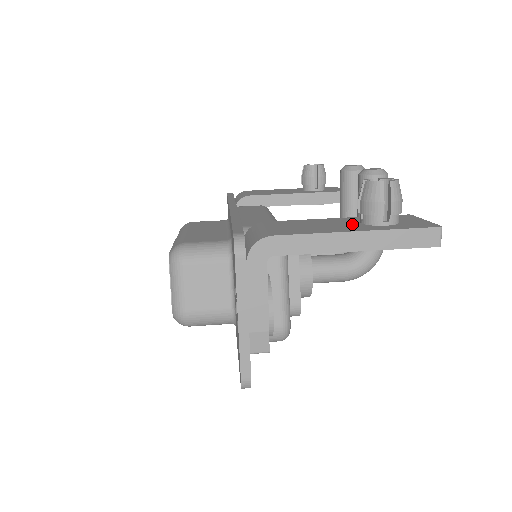
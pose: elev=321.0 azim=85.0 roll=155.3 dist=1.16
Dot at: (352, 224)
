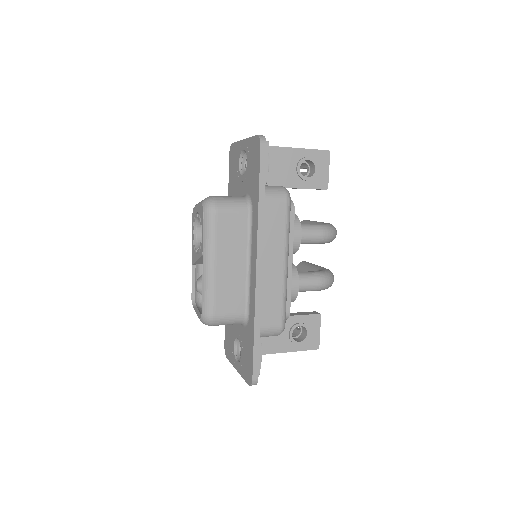
Dot at: occluded
